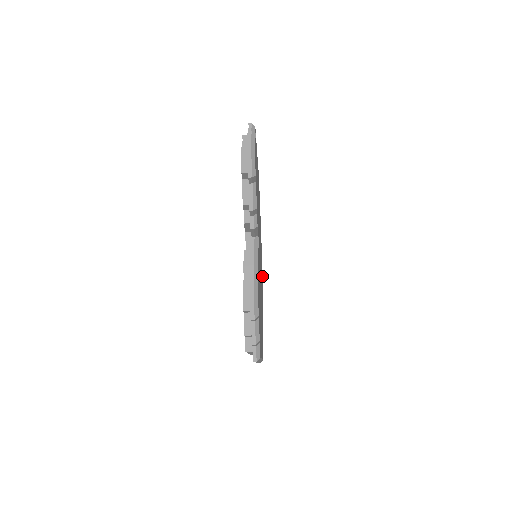
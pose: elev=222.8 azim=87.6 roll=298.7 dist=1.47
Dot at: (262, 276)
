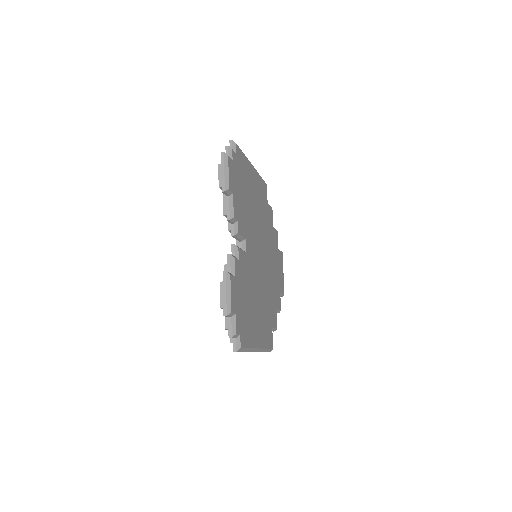
Dot at: (281, 271)
